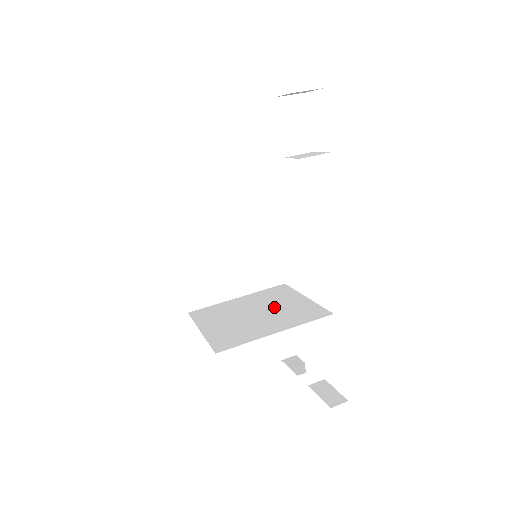
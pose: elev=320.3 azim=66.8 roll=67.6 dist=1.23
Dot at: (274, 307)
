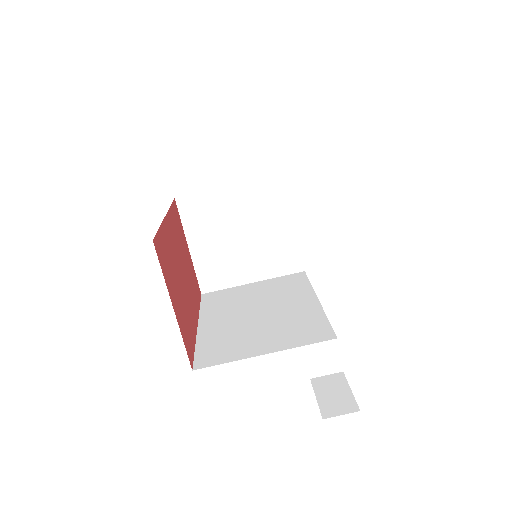
Dot at: (261, 232)
